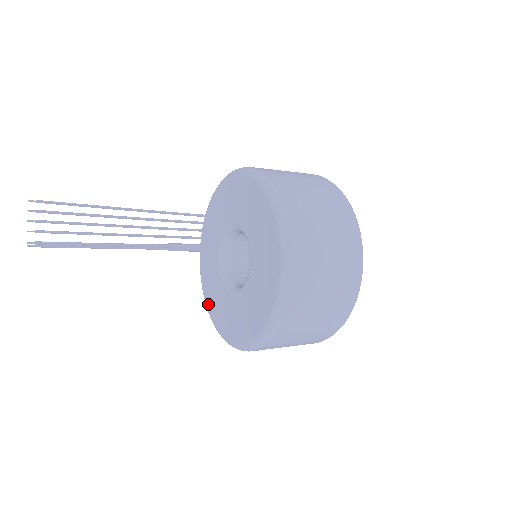
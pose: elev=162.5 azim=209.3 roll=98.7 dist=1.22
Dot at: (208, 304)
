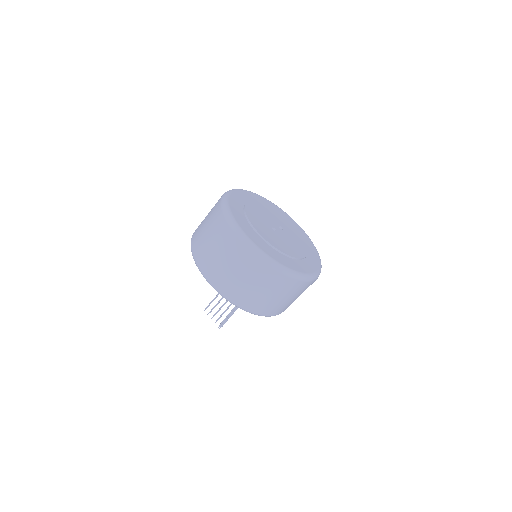
Dot at: occluded
